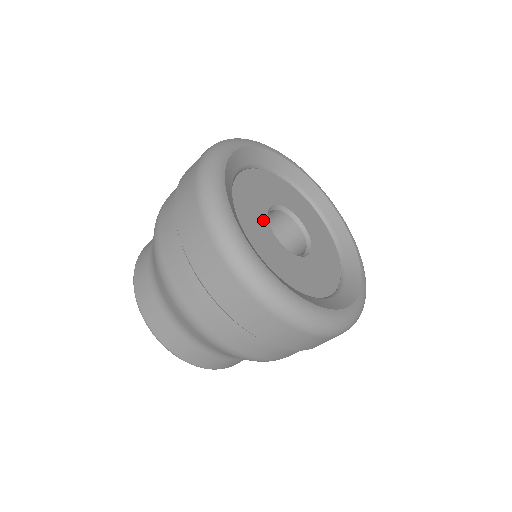
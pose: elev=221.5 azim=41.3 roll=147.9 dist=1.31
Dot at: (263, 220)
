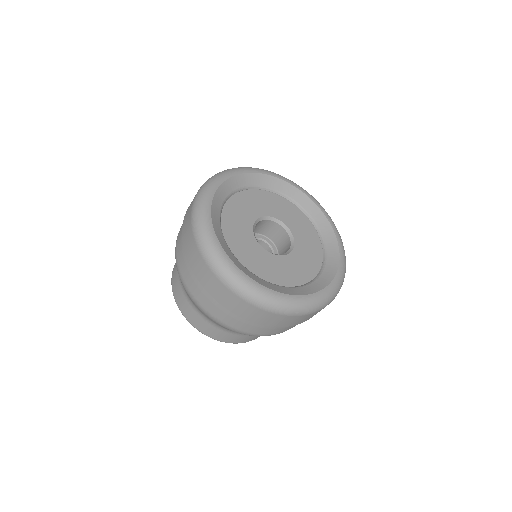
Dot at: (248, 227)
